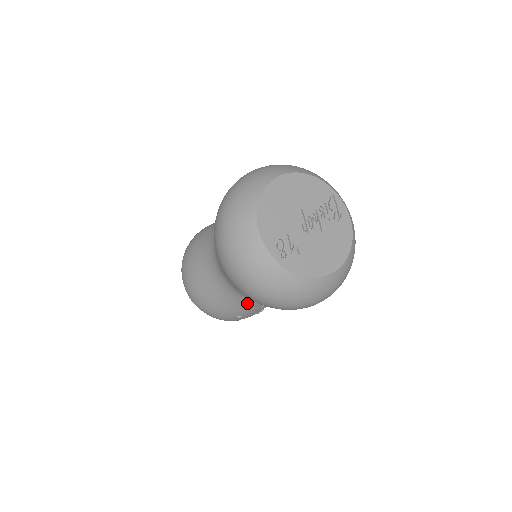
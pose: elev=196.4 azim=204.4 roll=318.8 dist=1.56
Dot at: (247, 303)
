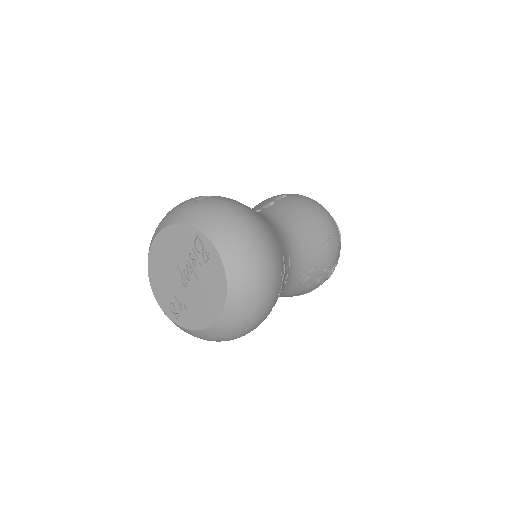
Dot at: occluded
